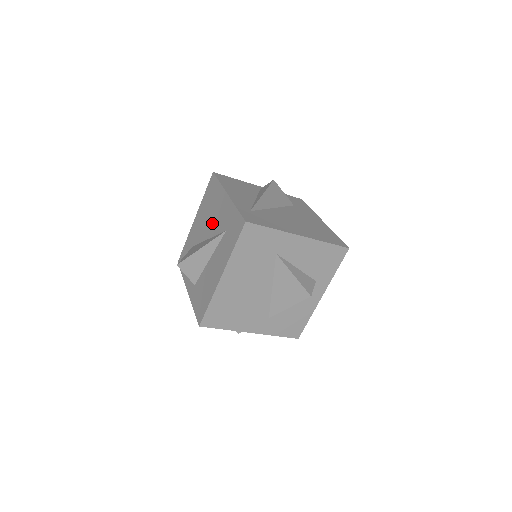
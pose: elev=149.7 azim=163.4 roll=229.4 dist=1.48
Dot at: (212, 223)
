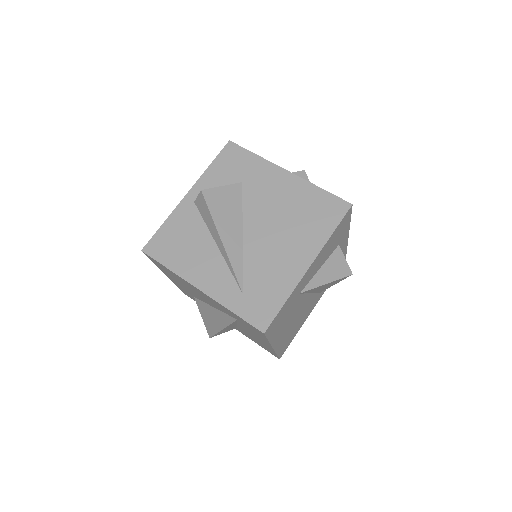
Dot at: (204, 299)
